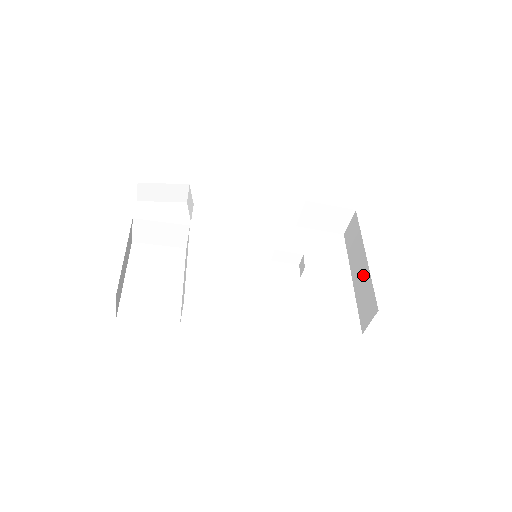
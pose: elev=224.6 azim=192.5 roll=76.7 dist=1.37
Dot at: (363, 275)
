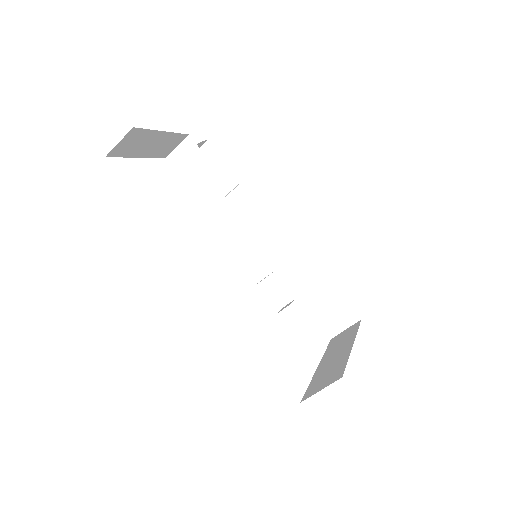
Dot at: (338, 357)
